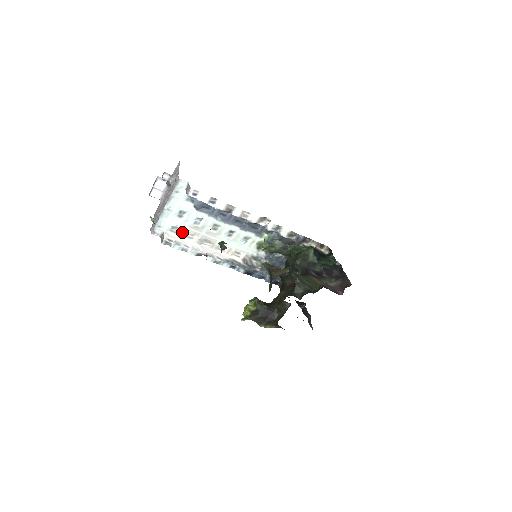
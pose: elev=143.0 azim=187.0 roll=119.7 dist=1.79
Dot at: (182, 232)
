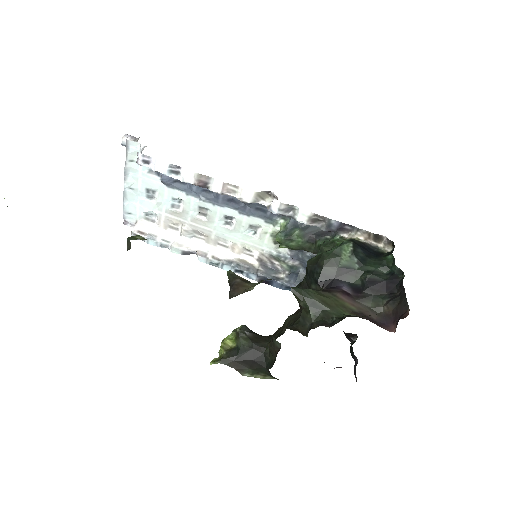
Dot at: (160, 220)
